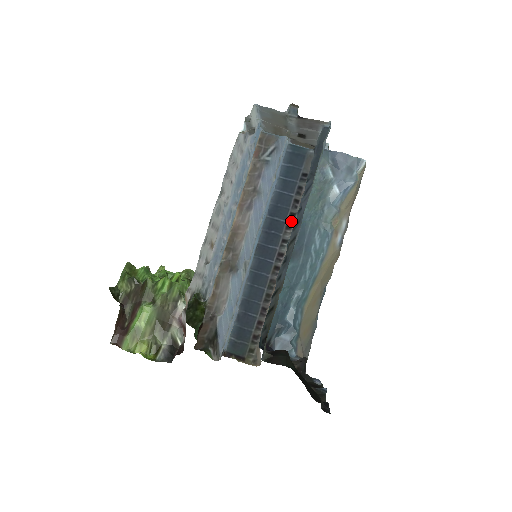
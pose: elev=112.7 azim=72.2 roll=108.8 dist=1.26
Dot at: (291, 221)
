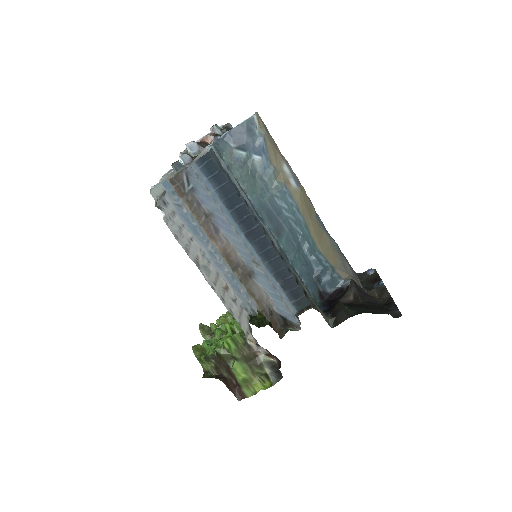
Dot at: occluded
